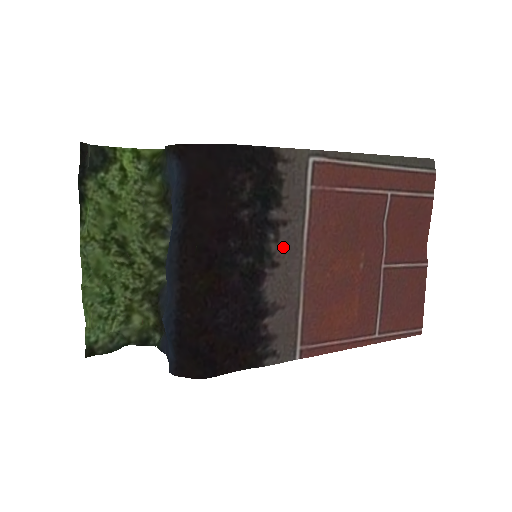
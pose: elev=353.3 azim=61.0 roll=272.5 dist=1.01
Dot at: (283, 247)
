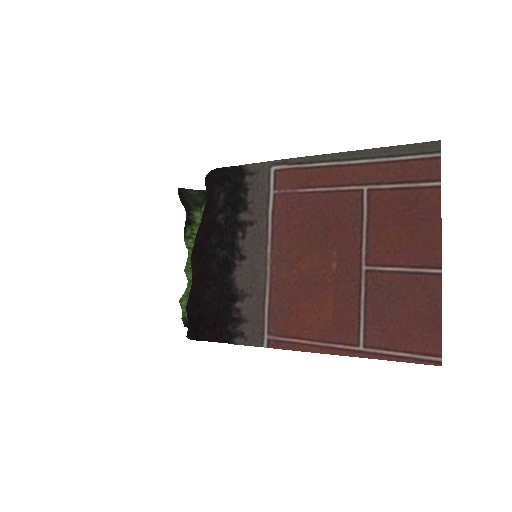
Dot at: (249, 243)
